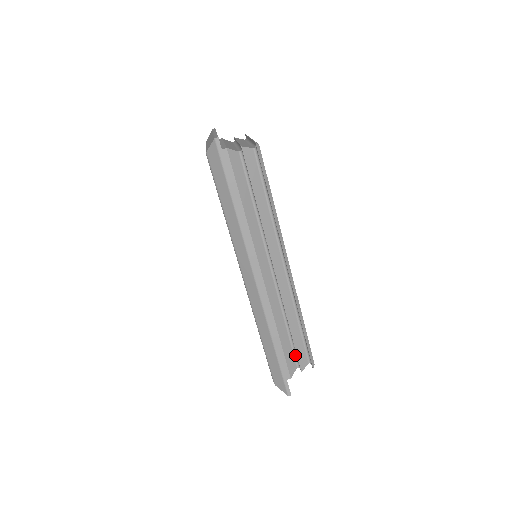
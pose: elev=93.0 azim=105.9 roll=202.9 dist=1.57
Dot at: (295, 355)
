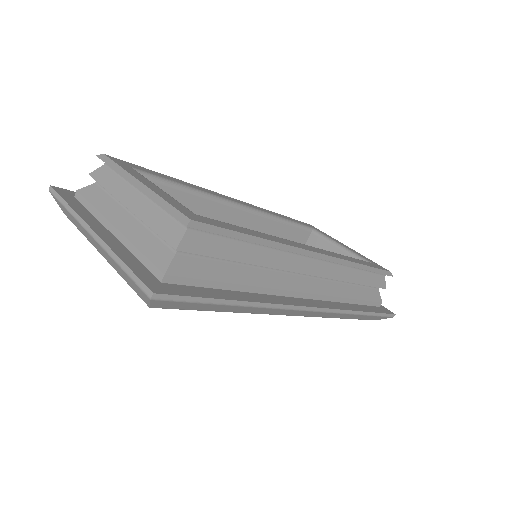
Dot at: (372, 287)
